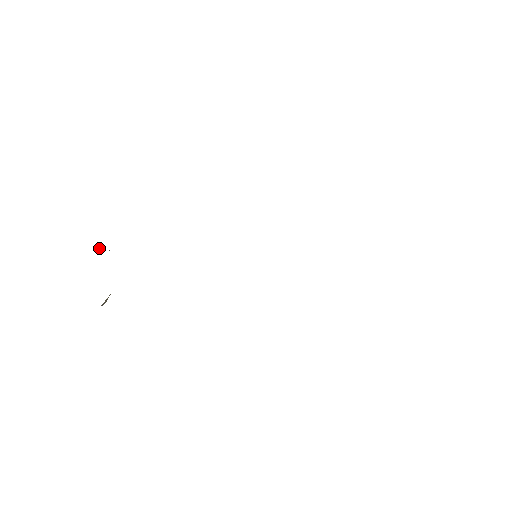
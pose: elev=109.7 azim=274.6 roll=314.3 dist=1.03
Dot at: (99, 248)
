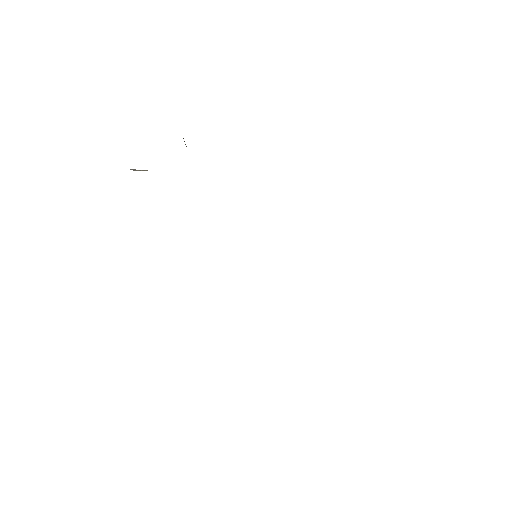
Dot at: occluded
